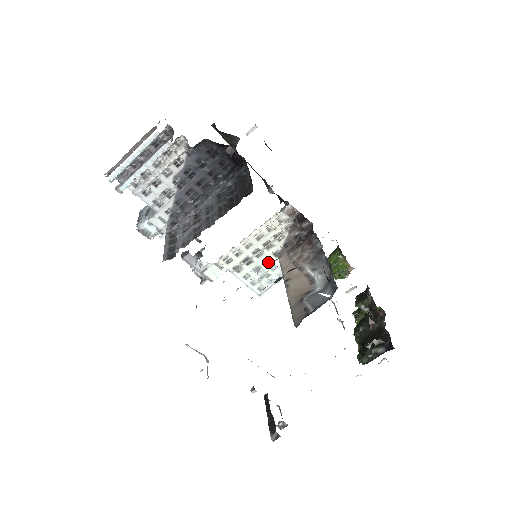
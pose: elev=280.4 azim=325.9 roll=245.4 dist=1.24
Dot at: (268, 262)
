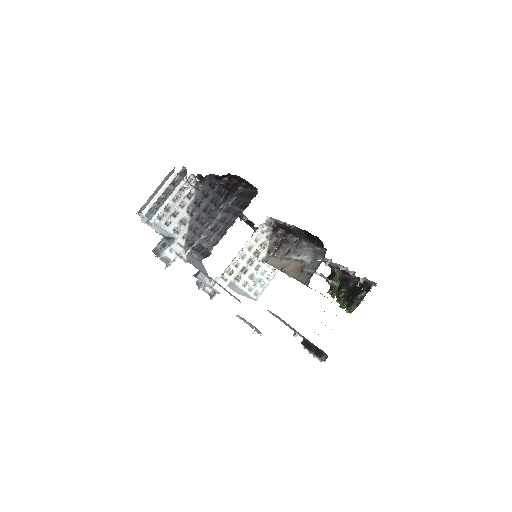
Dot at: (258, 268)
